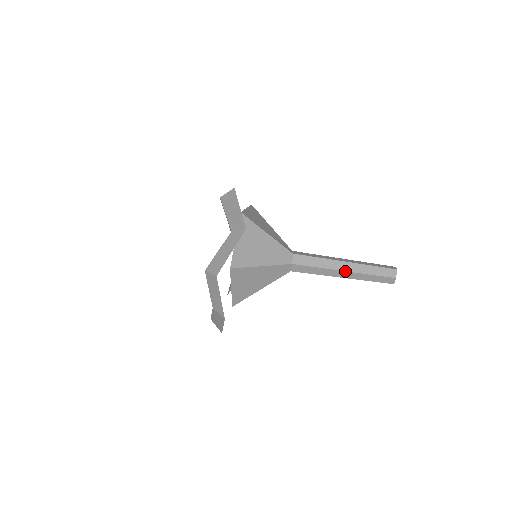
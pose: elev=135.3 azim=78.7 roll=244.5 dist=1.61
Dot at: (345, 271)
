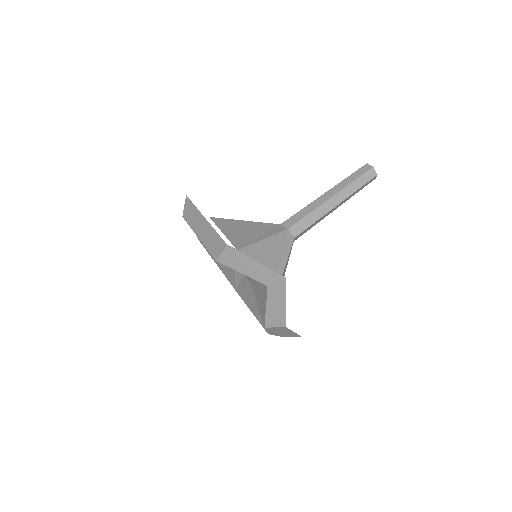
Dot at: (338, 205)
